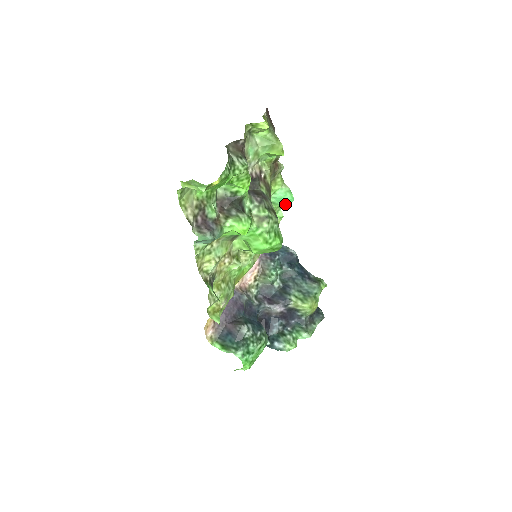
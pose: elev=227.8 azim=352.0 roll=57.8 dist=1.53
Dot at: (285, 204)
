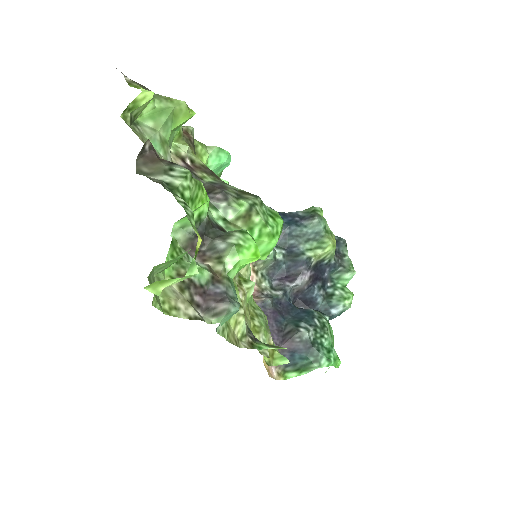
Dot at: (223, 168)
